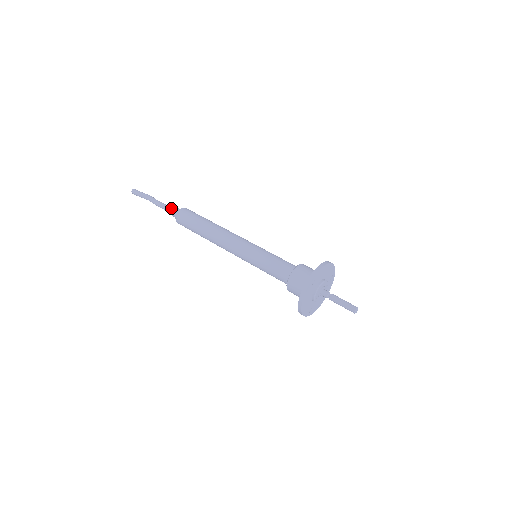
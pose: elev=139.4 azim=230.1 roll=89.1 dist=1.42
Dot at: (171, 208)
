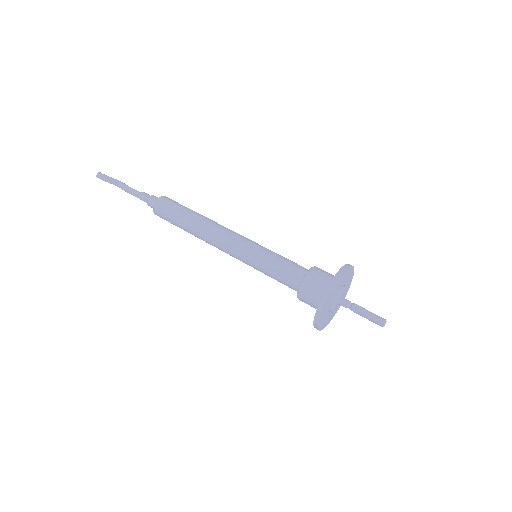
Dot at: (147, 196)
